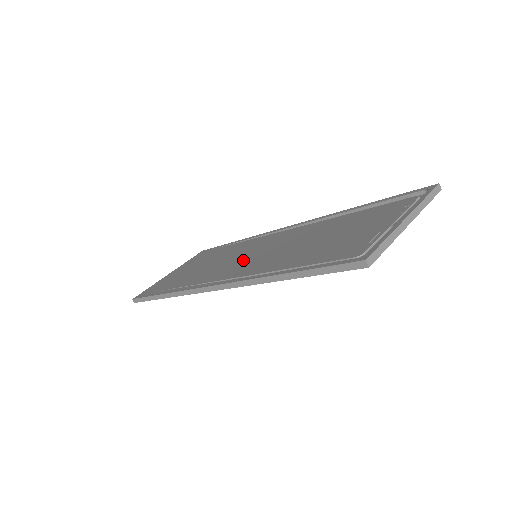
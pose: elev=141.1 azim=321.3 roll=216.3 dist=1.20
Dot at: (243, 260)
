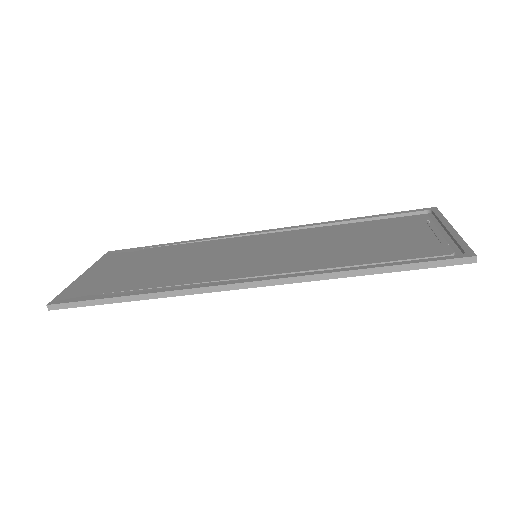
Dot at: (246, 259)
